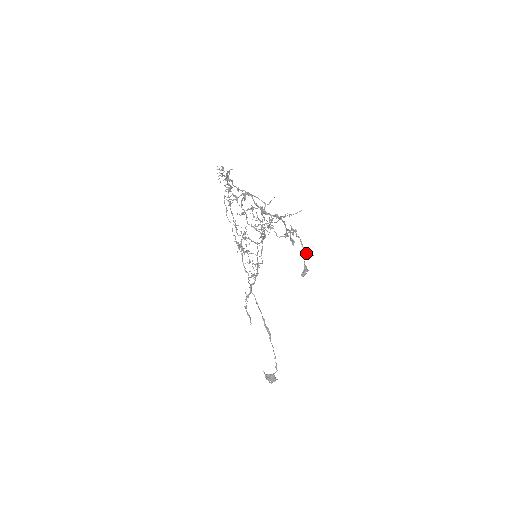
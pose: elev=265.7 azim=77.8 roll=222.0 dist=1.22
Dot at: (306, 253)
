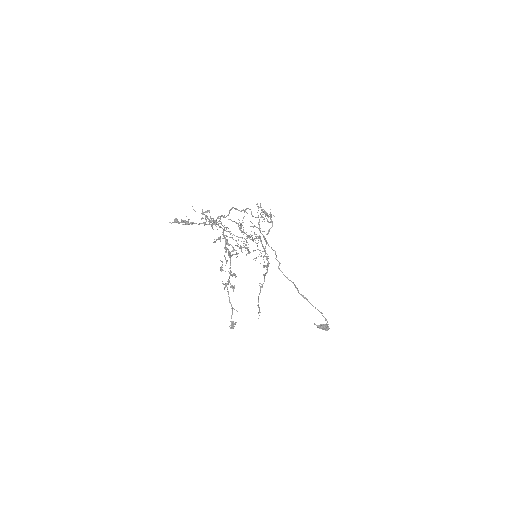
Dot at: occluded
